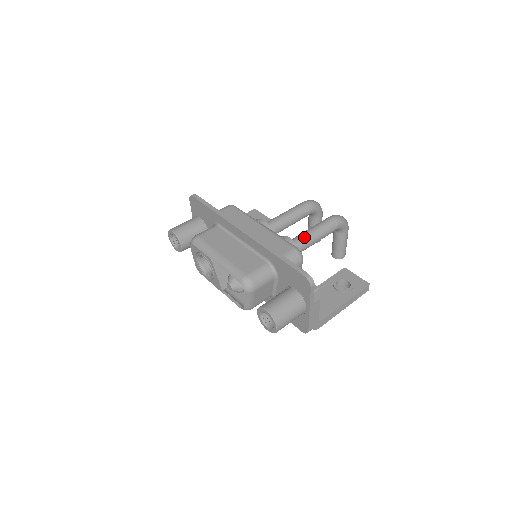
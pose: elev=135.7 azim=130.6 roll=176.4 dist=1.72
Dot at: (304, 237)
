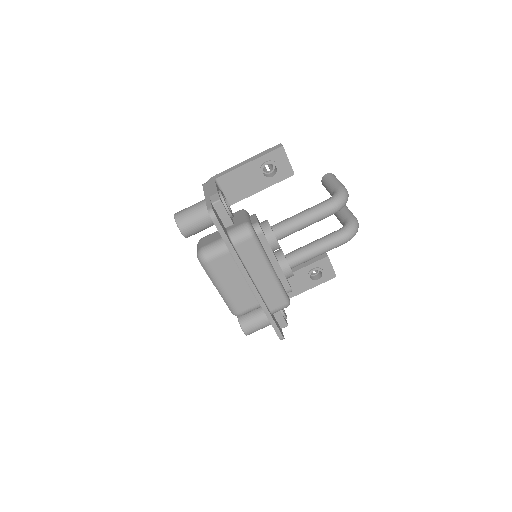
Dot at: (305, 260)
